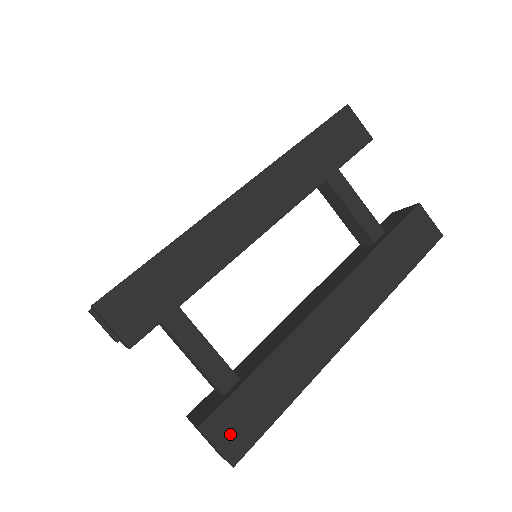
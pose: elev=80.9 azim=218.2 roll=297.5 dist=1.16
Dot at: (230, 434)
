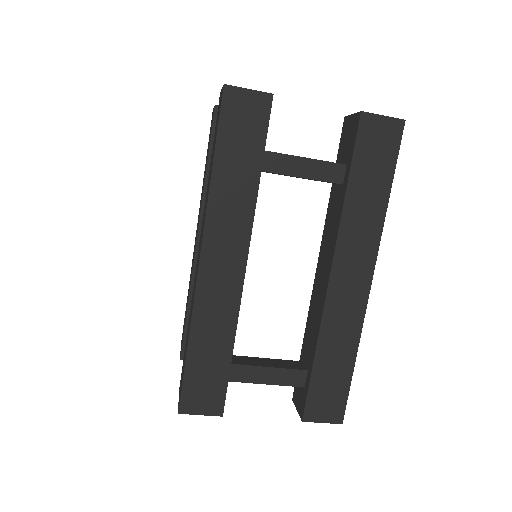
Dot at: (326, 410)
